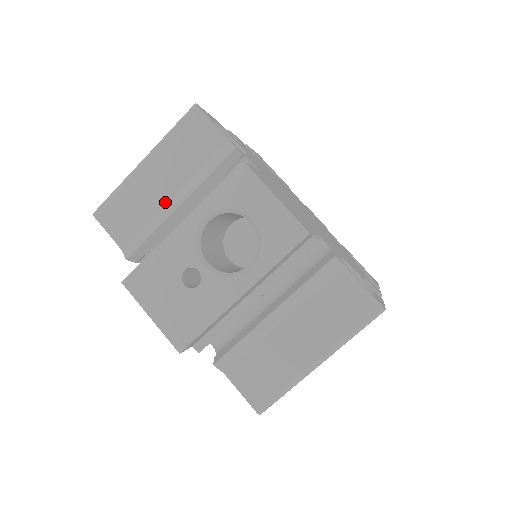
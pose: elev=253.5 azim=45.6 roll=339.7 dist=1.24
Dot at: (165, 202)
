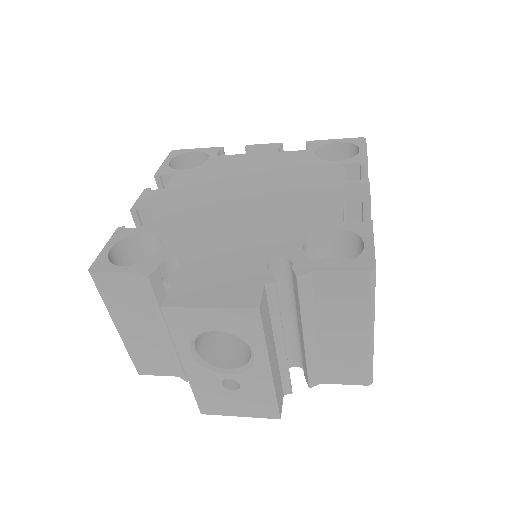
Dot at: (160, 336)
